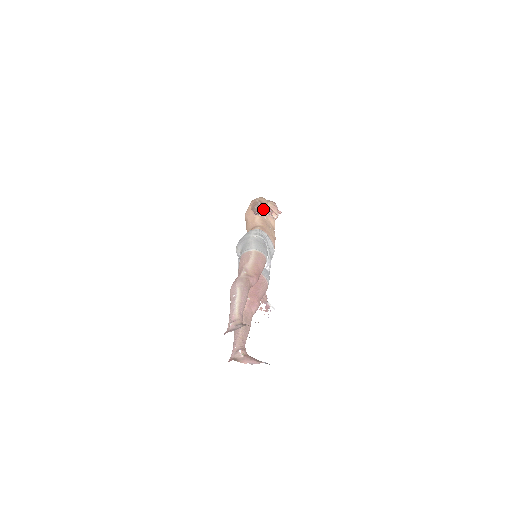
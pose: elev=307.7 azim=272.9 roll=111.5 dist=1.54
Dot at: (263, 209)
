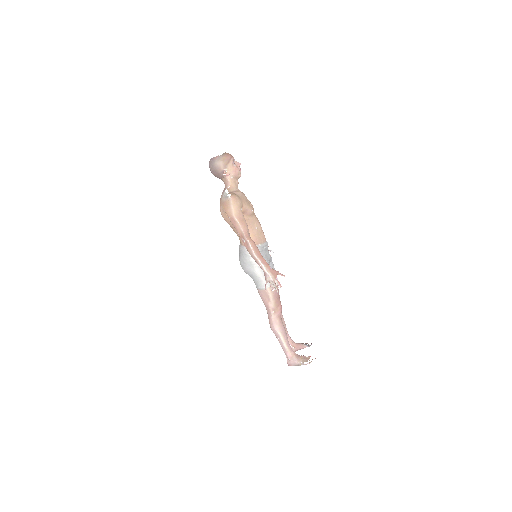
Dot at: (270, 281)
